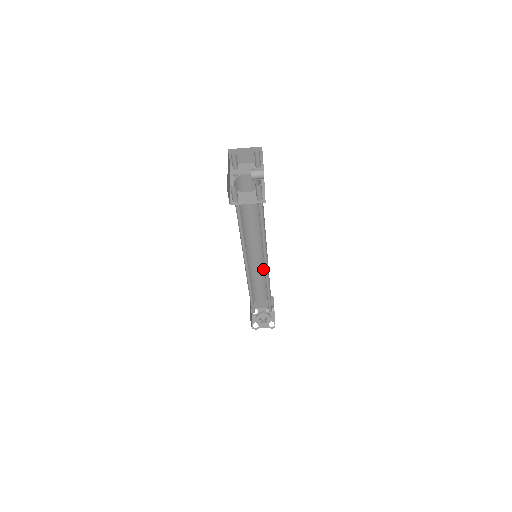
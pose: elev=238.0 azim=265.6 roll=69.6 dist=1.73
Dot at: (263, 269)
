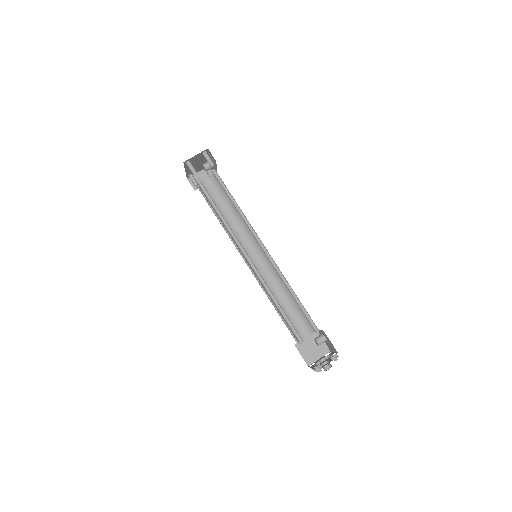
Dot at: (278, 284)
